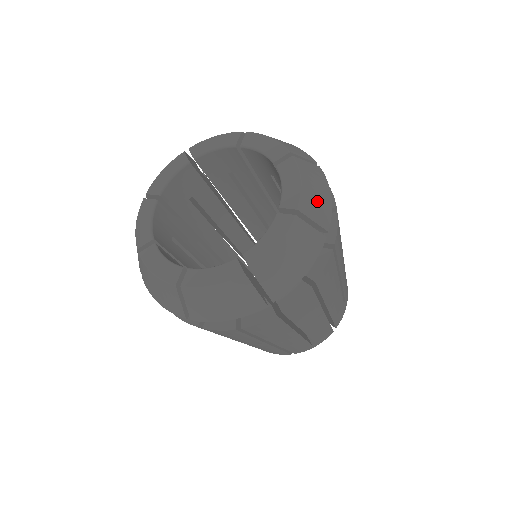
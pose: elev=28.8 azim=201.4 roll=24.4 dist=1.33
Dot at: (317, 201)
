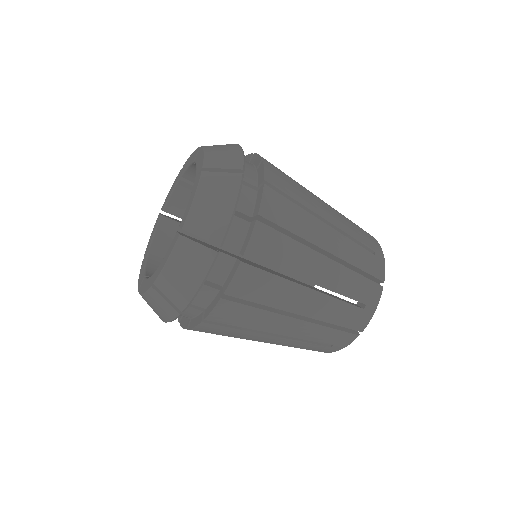
Dot at: (224, 157)
